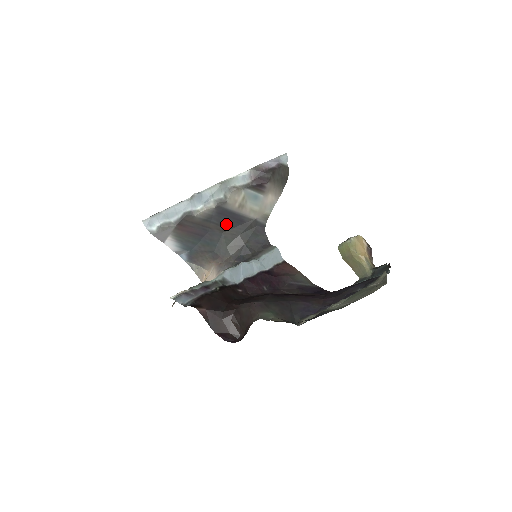
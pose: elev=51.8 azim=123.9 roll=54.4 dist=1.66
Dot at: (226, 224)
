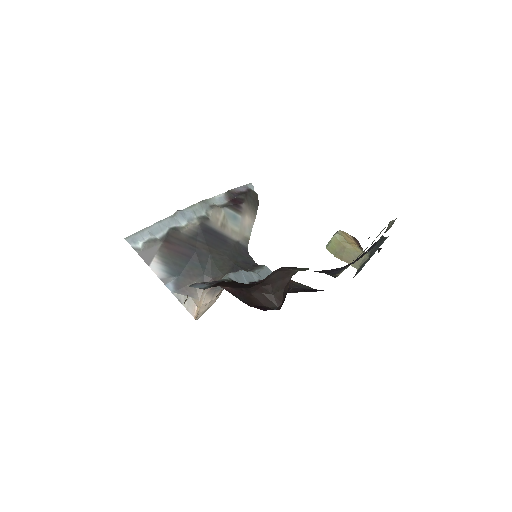
Dot at: (212, 244)
